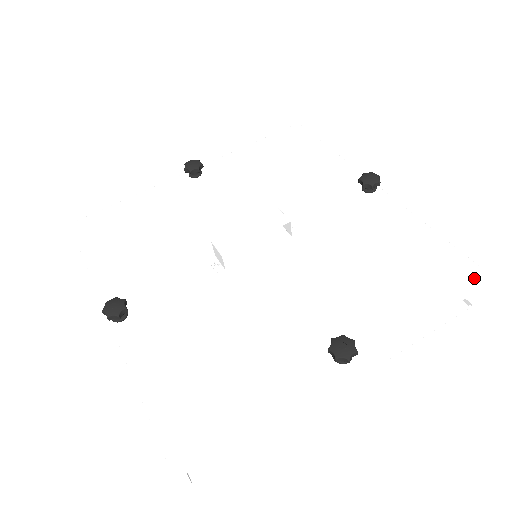
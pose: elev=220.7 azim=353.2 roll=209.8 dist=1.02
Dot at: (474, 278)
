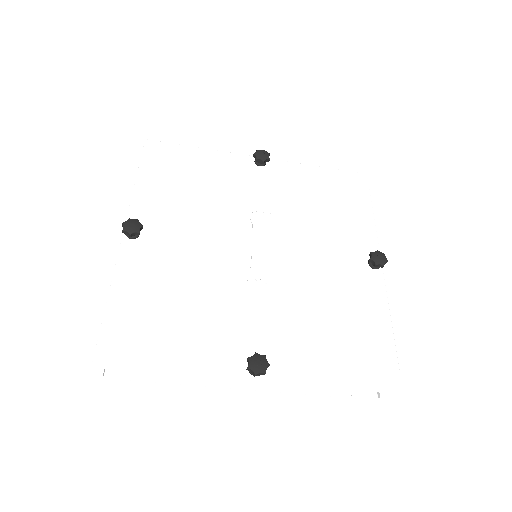
Dot at: (363, 180)
